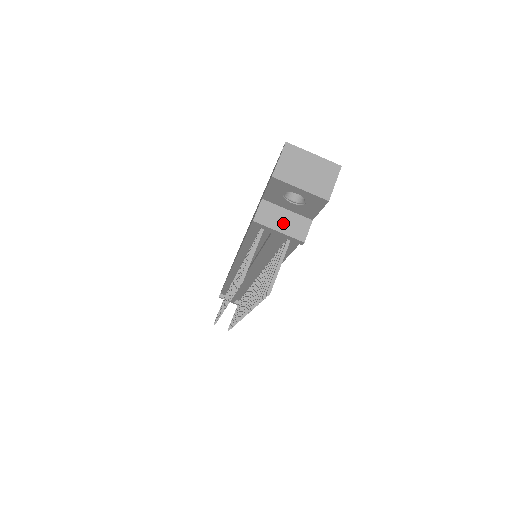
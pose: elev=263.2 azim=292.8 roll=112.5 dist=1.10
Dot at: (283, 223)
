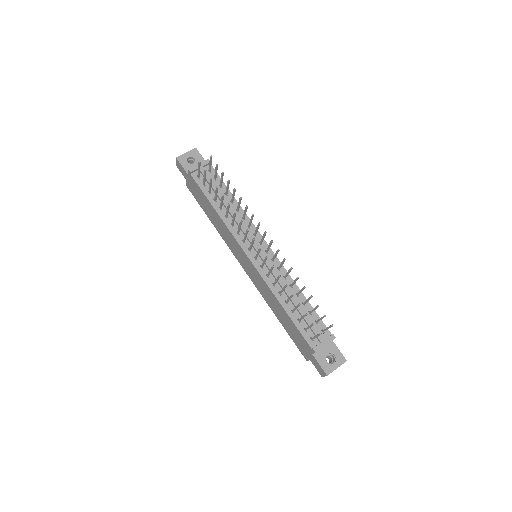
Dot at: occluded
